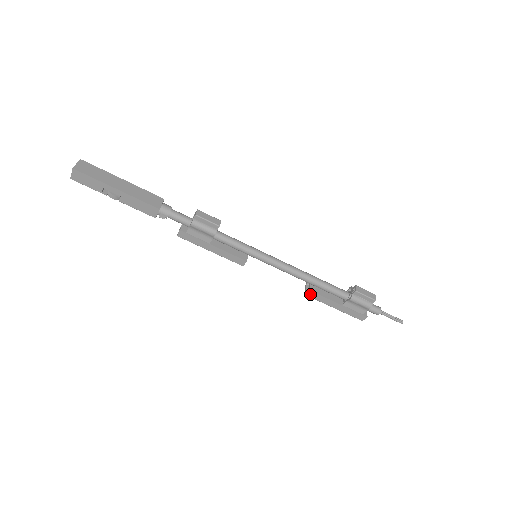
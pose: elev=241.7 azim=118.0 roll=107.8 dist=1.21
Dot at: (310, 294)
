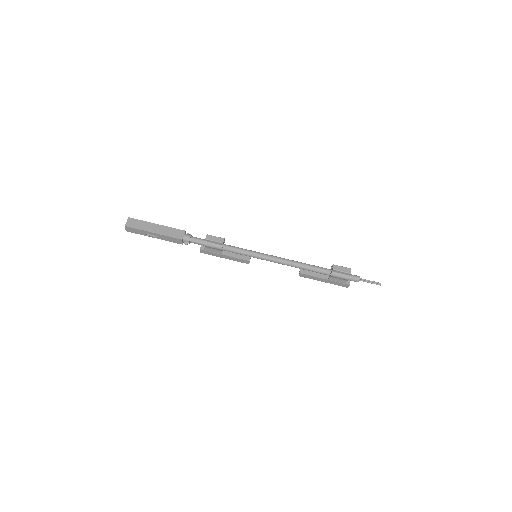
Dot at: (302, 275)
